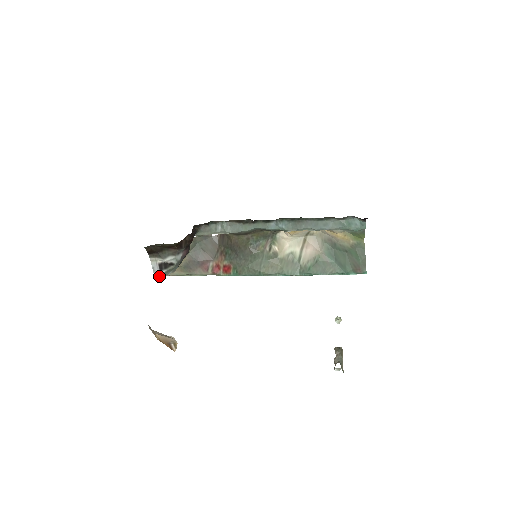
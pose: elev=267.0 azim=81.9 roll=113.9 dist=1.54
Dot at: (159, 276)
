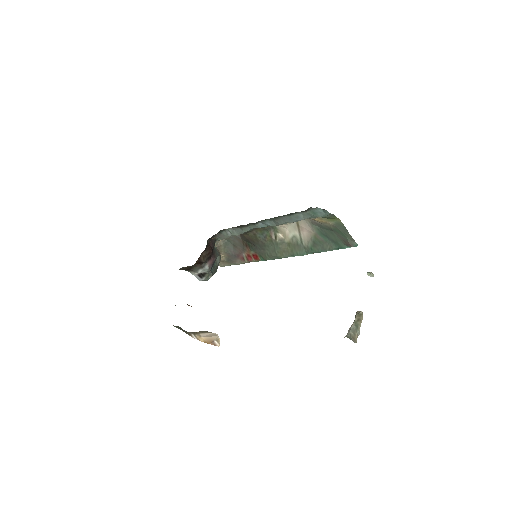
Dot at: occluded
